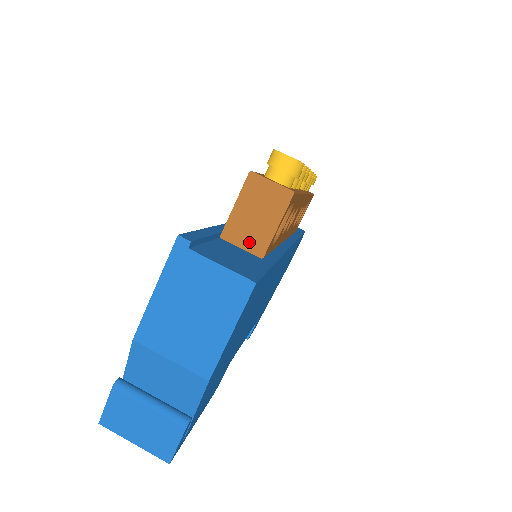
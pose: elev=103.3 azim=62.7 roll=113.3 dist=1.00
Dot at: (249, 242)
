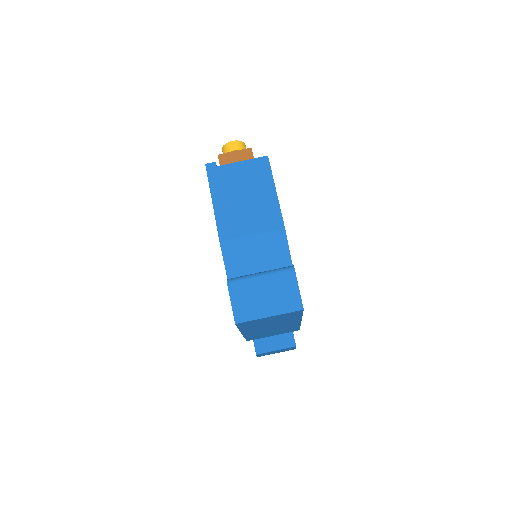
Dot at: occluded
